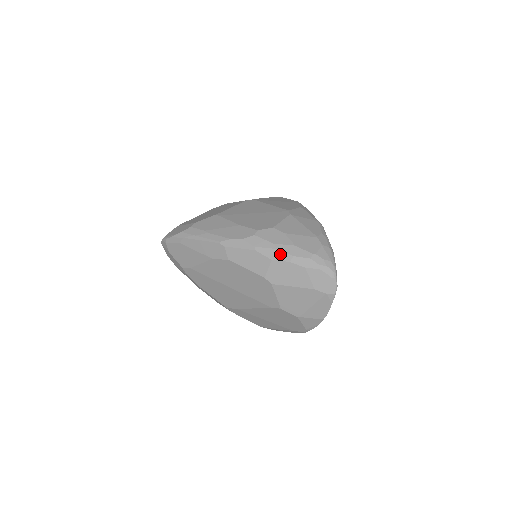
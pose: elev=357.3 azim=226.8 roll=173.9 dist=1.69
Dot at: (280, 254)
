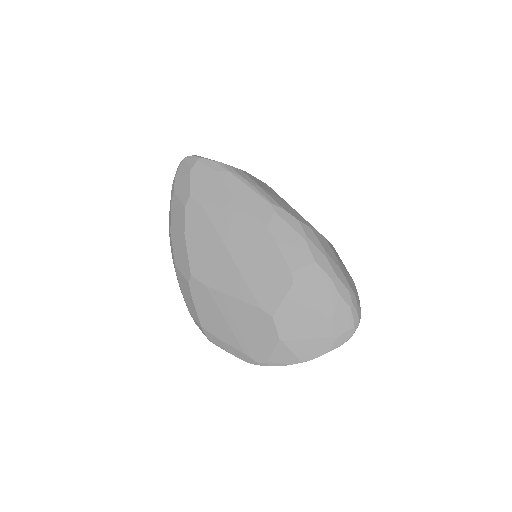
Dot at: (326, 263)
